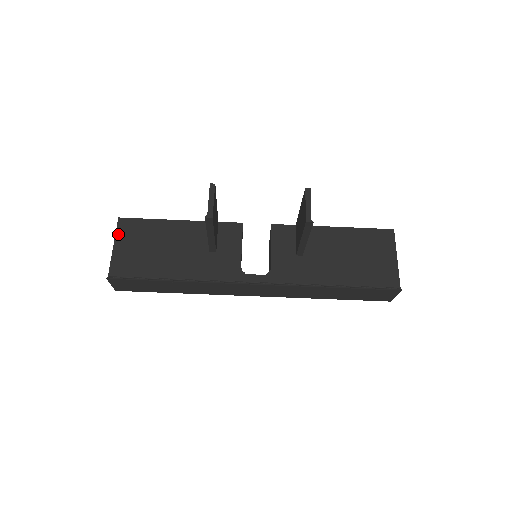
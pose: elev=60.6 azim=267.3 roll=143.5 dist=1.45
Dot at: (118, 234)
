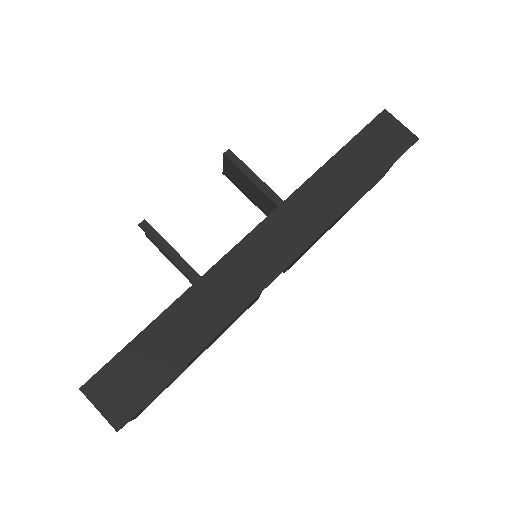
Dot at: occluded
